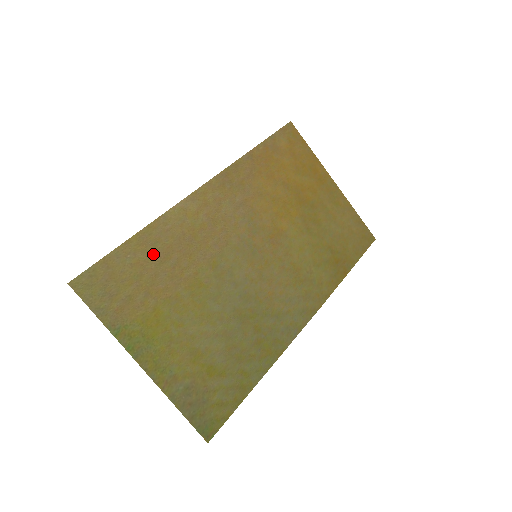
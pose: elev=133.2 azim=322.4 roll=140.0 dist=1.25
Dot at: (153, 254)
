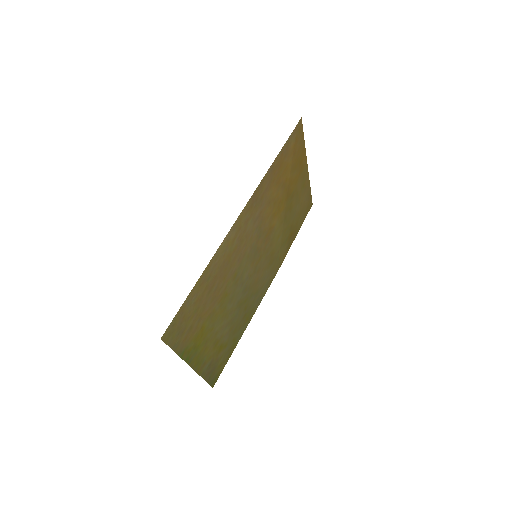
Dot at: (206, 288)
